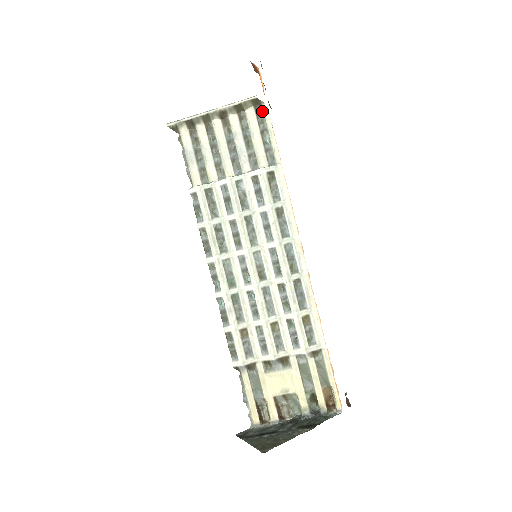
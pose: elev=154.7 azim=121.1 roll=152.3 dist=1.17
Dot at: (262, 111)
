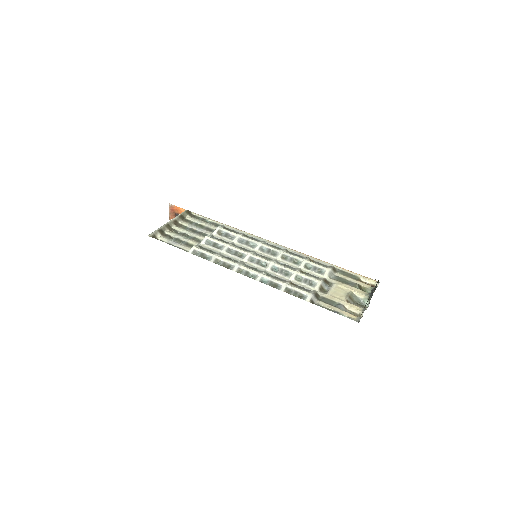
Dot at: (194, 215)
